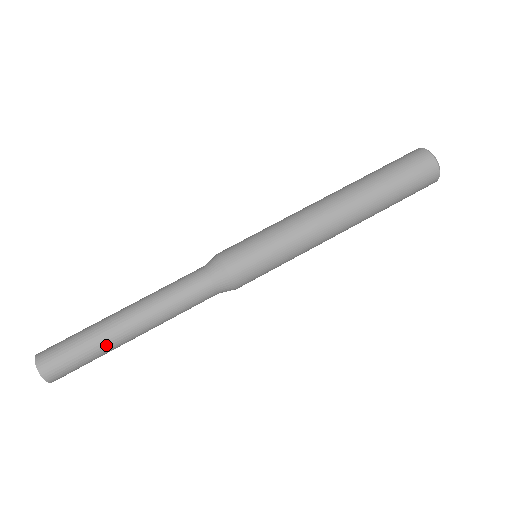
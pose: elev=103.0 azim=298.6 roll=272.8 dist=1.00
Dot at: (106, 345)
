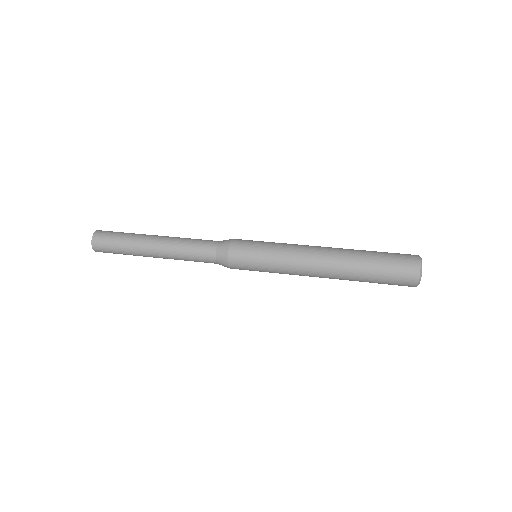
Dot at: (139, 235)
